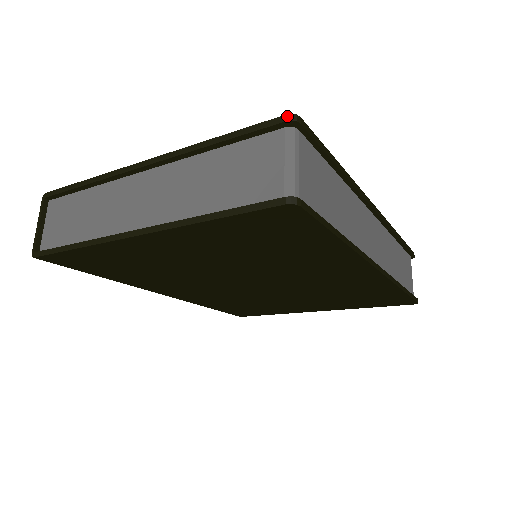
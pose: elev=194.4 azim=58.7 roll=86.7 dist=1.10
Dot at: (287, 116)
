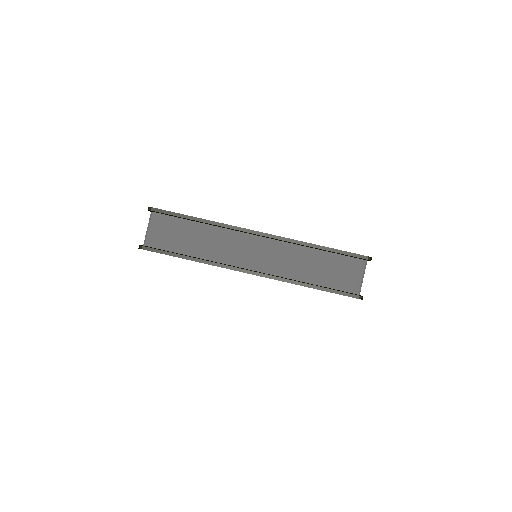
Dot at: (148, 208)
